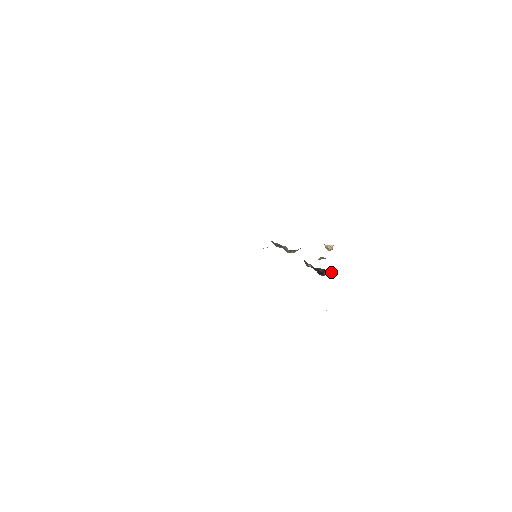
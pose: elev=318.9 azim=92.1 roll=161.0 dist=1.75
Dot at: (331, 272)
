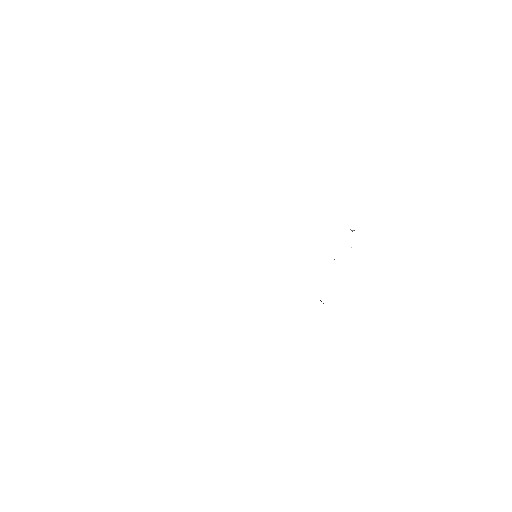
Dot at: occluded
